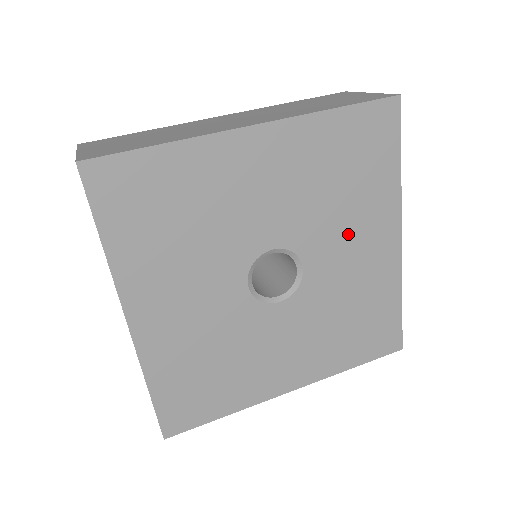
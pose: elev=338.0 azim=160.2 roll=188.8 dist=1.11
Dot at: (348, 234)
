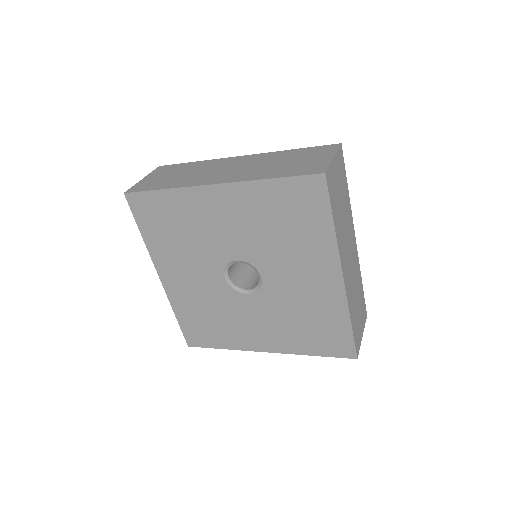
Dot at: (294, 264)
